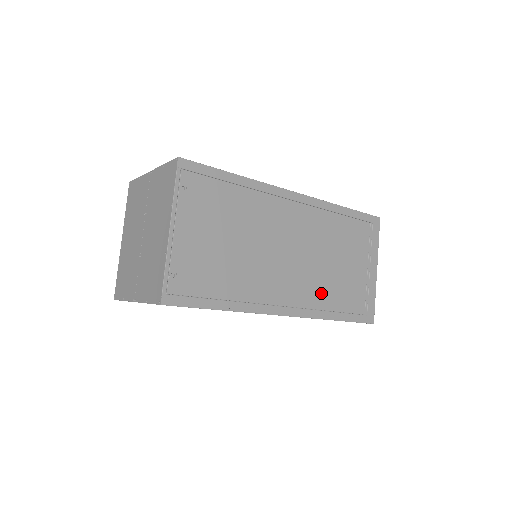
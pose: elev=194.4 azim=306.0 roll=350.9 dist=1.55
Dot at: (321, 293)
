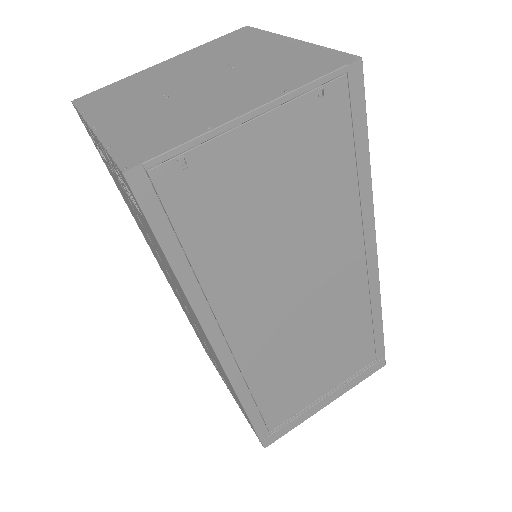
Dot at: (269, 371)
